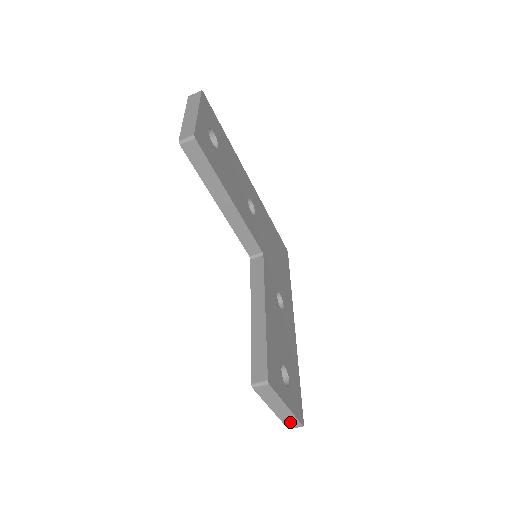
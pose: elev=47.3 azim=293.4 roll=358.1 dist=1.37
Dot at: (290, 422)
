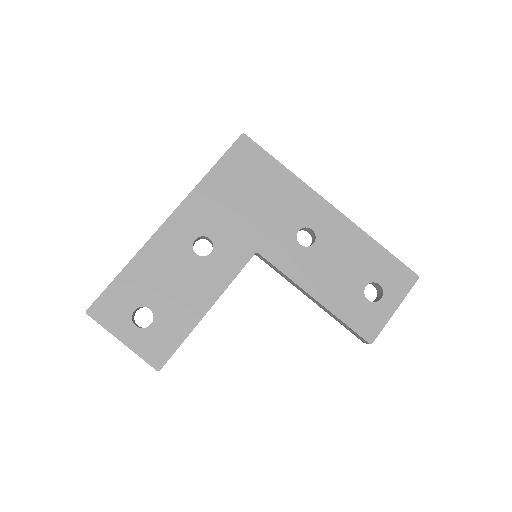
Dot at: occluded
